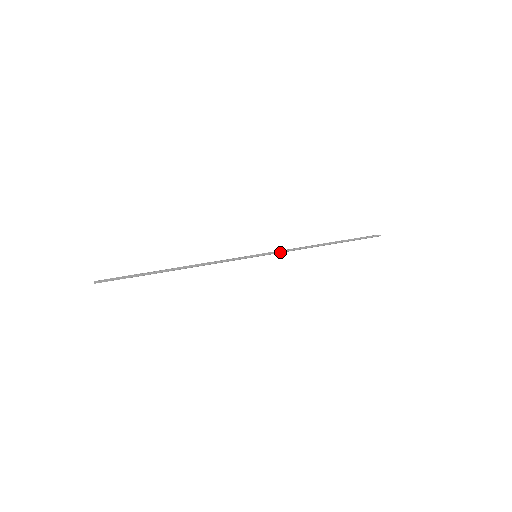
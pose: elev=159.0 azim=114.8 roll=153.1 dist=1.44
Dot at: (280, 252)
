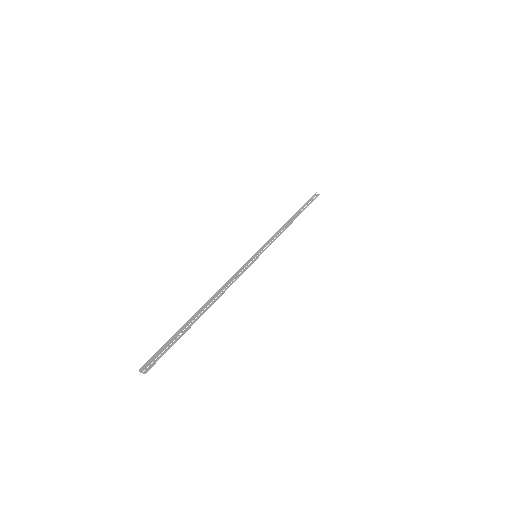
Dot at: occluded
